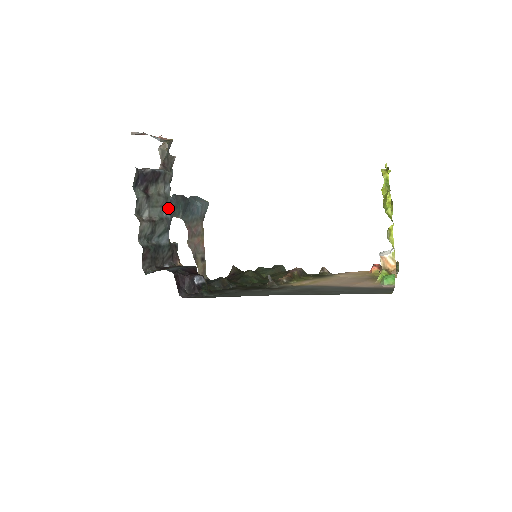
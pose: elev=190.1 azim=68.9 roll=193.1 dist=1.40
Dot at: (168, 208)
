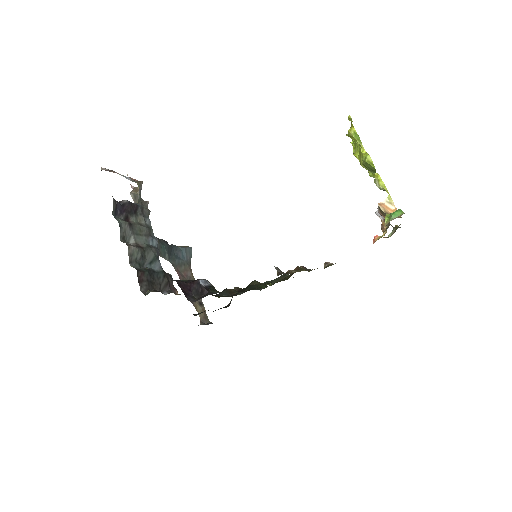
Dot at: (153, 238)
